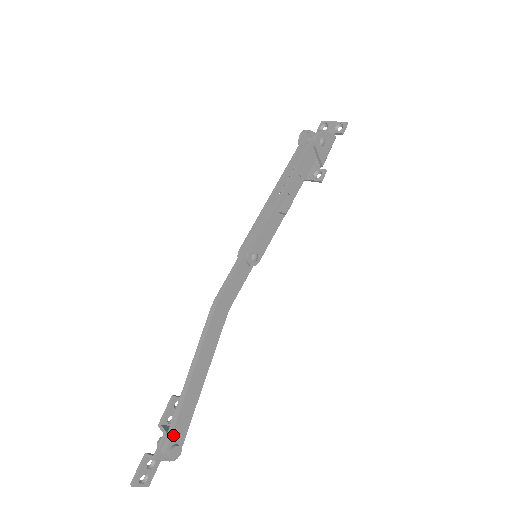
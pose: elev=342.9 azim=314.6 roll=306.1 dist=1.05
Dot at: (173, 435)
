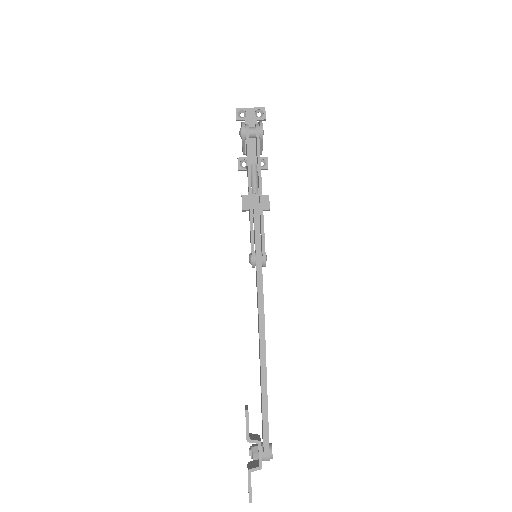
Dot at: occluded
